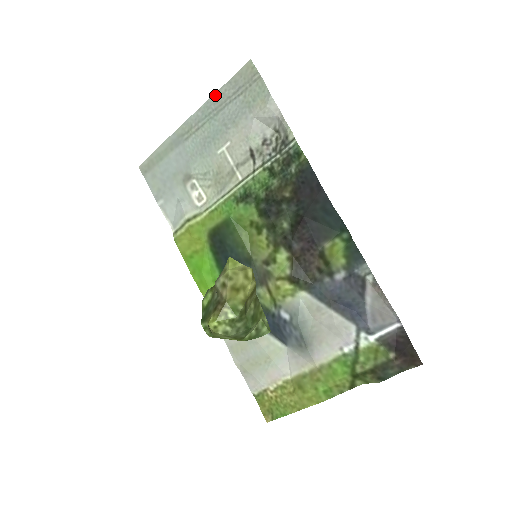
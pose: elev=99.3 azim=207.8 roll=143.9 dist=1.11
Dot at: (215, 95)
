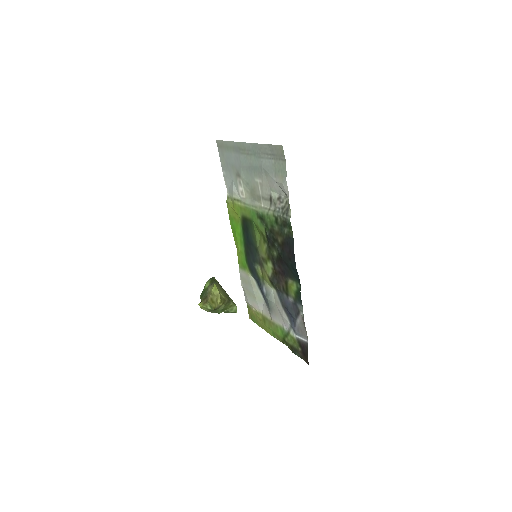
Dot at: (260, 145)
